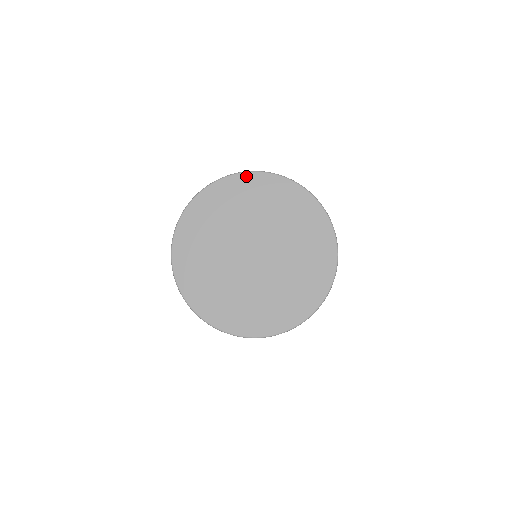
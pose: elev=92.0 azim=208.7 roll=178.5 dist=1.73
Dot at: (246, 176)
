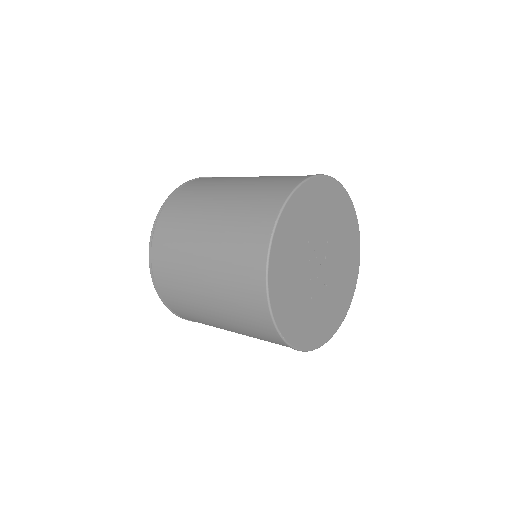
Dot at: (334, 183)
